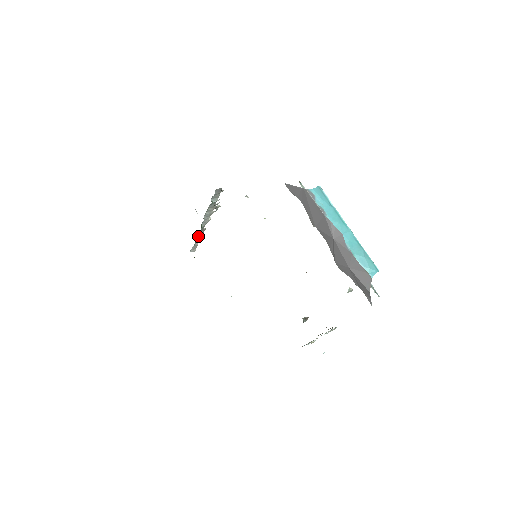
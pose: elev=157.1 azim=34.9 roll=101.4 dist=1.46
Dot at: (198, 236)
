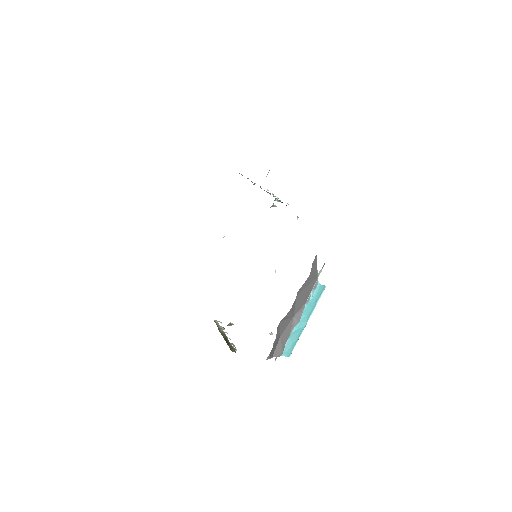
Dot at: (252, 182)
